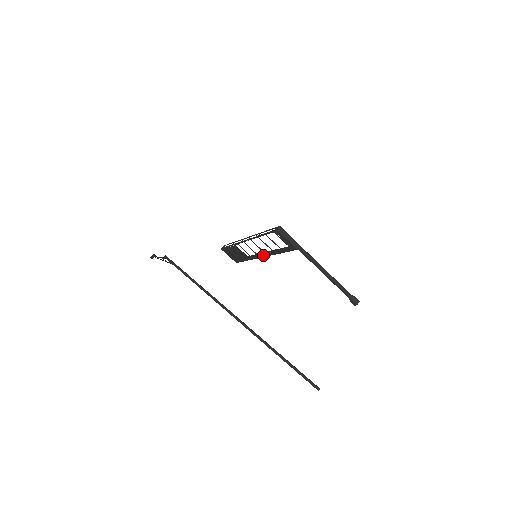
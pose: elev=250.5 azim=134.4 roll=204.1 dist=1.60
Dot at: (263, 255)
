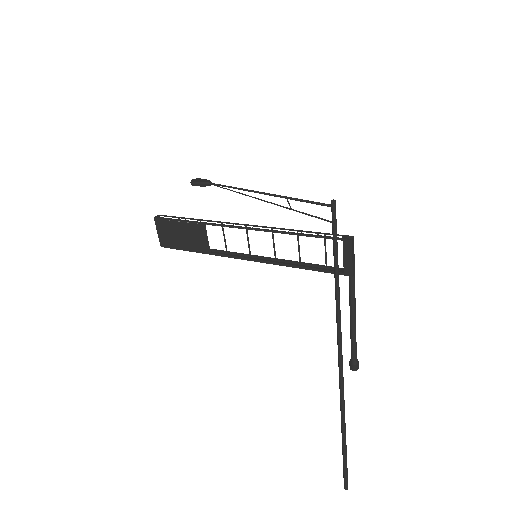
Dot at: (253, 258)
